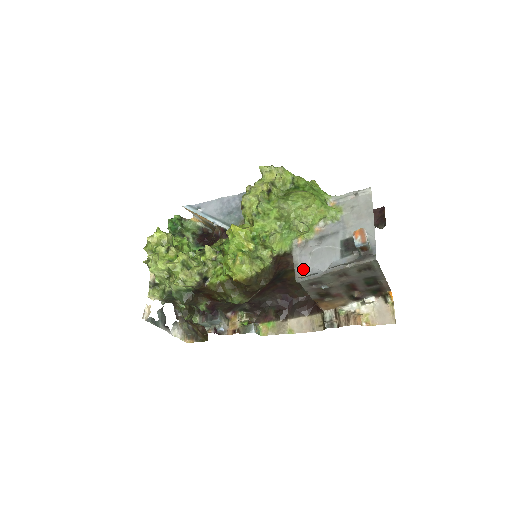
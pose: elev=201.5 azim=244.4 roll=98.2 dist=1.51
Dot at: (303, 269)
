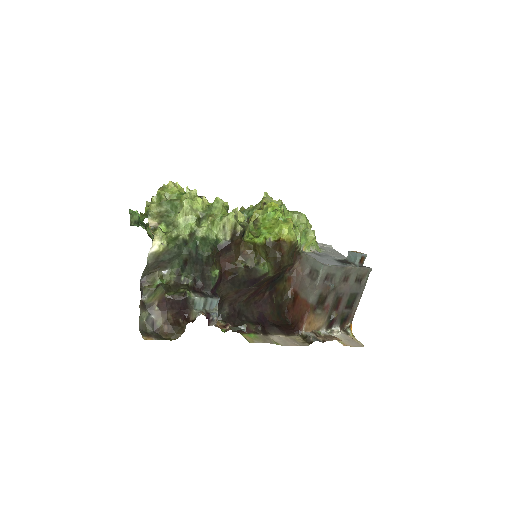
Dot at: occluded
